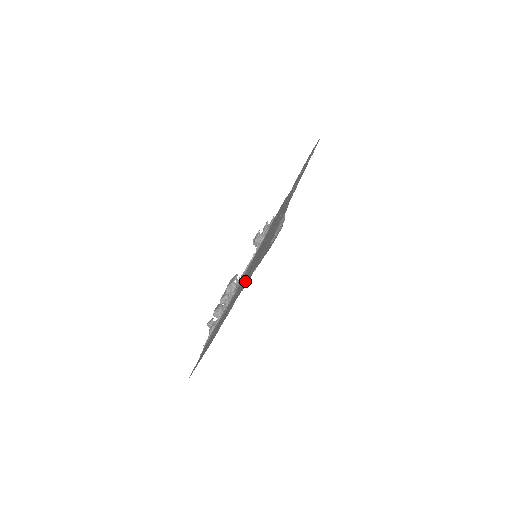
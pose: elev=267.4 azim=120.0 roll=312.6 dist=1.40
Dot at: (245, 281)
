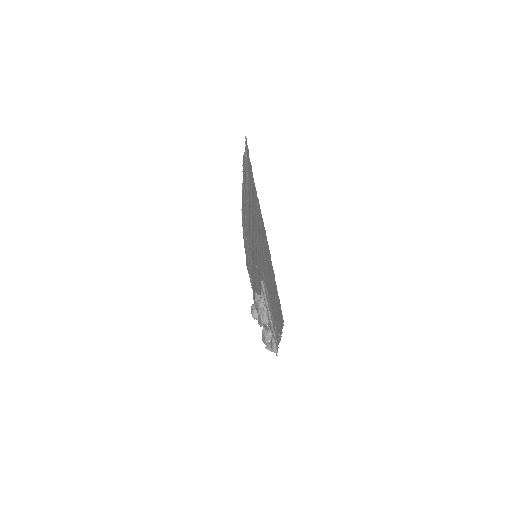
Dot at: (254, 200)
